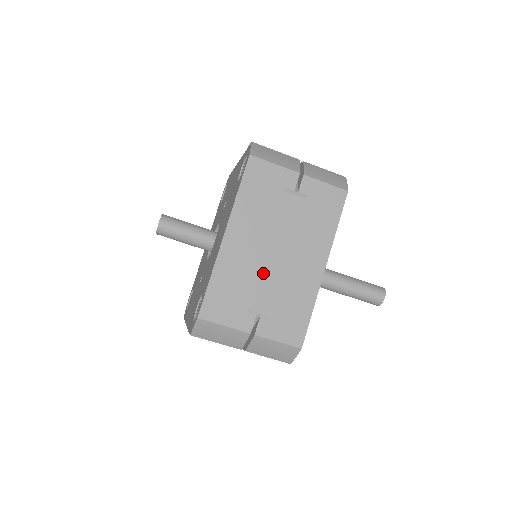
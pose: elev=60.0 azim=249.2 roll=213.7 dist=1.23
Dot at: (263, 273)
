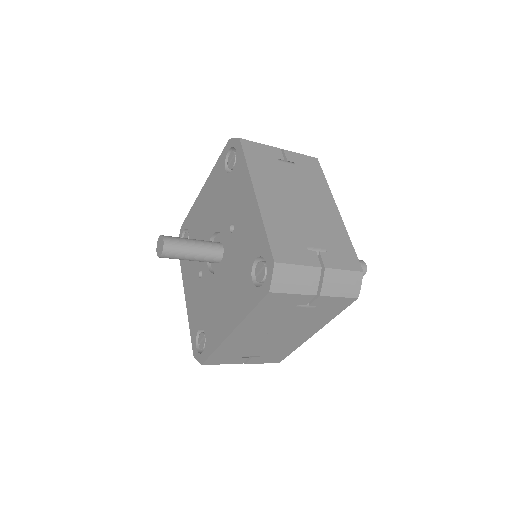
Dot at: (260, 343)
